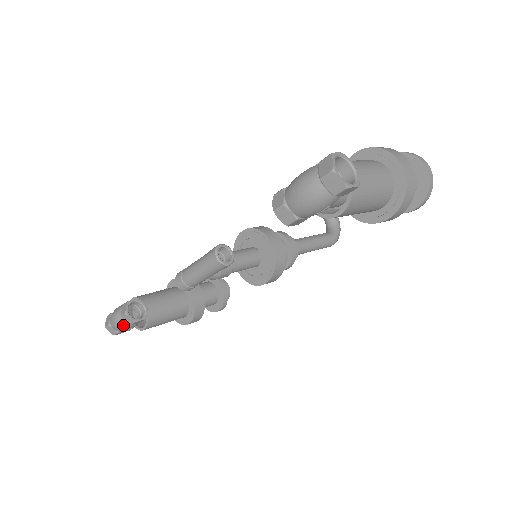
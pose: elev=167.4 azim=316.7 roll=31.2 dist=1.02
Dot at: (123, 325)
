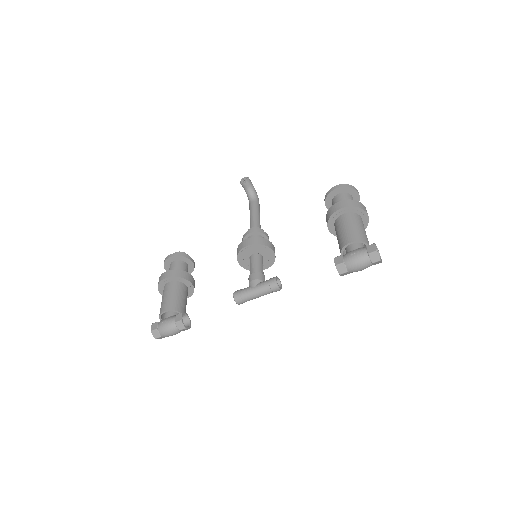
Dot at: occluded
